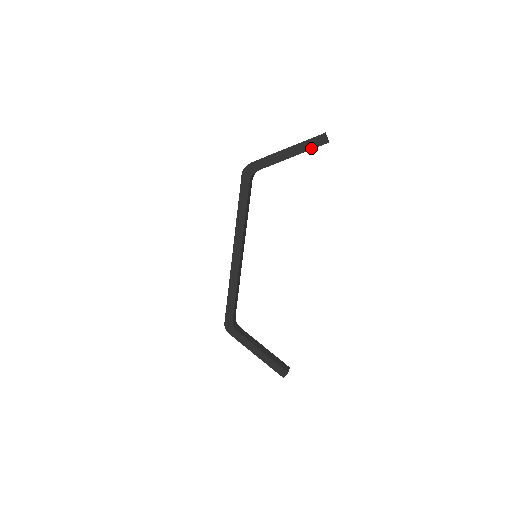
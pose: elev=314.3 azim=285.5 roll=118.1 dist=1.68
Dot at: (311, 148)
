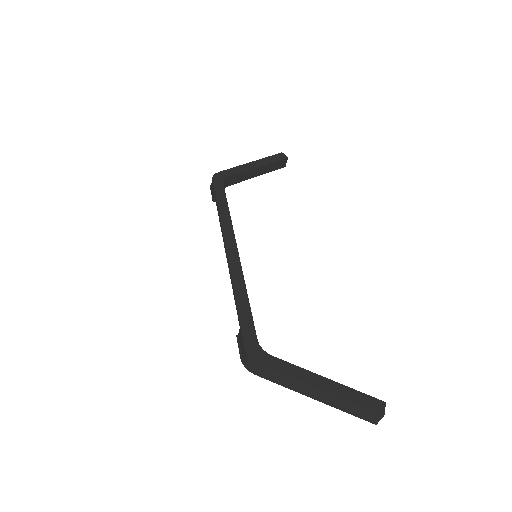
Dot at: (275, 160)
